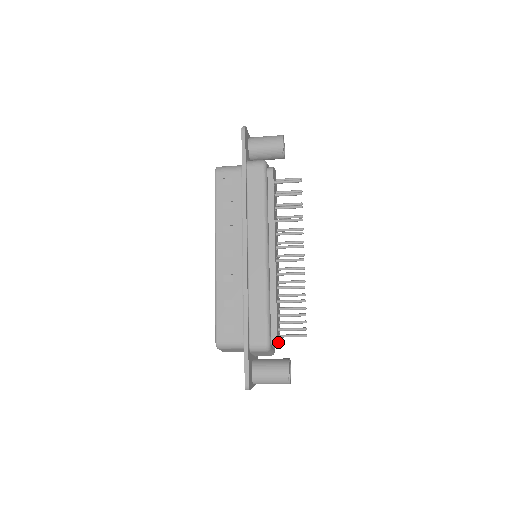
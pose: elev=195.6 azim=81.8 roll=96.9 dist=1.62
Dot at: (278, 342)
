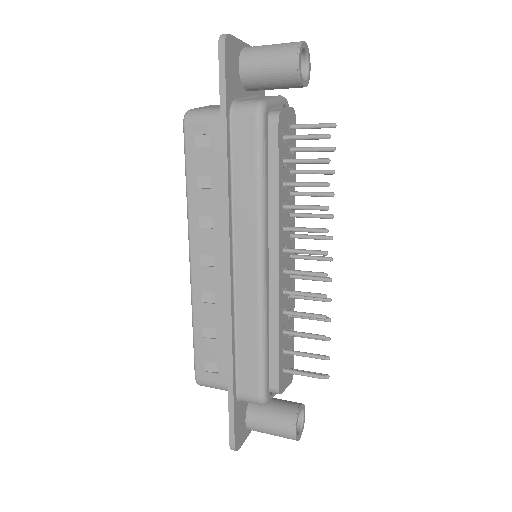
Dot at: (283, 386)
